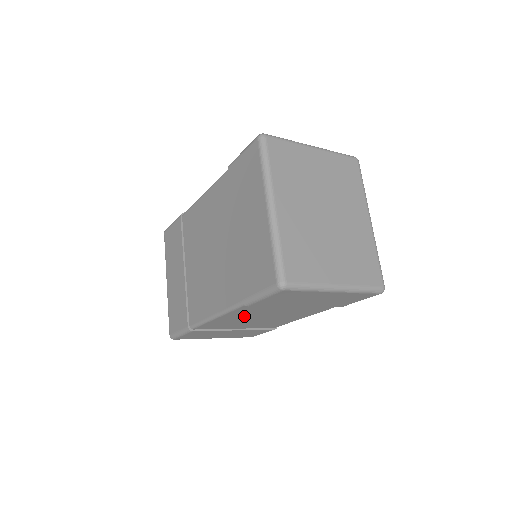
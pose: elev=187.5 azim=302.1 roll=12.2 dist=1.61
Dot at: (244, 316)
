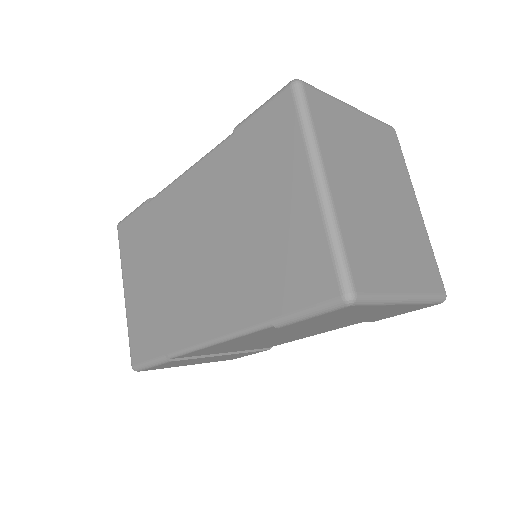
Dot at: (252, 339)
